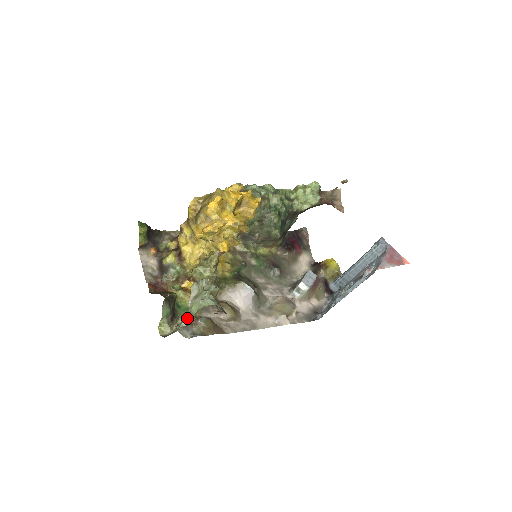
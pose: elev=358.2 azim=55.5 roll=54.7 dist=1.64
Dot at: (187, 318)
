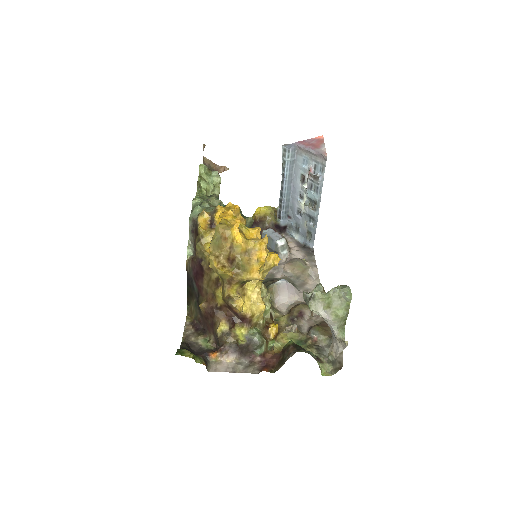
Dot at: (338, 330)
